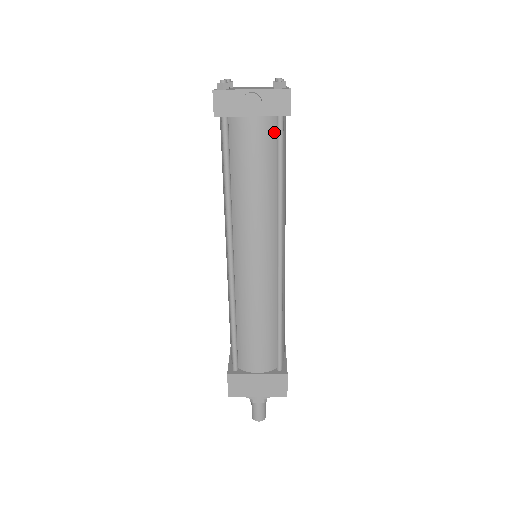
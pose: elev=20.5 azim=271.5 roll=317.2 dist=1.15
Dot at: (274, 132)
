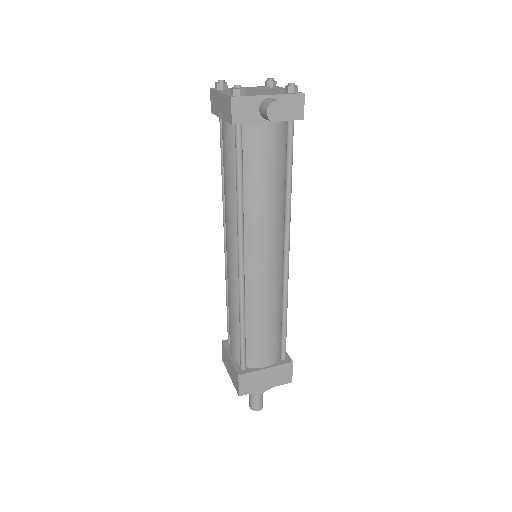
Dot at: (284, 135)
